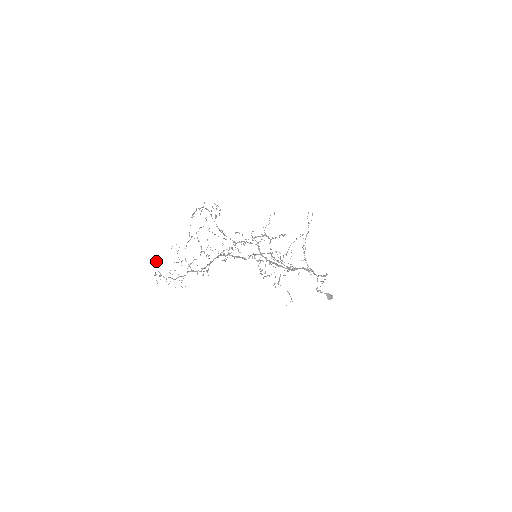
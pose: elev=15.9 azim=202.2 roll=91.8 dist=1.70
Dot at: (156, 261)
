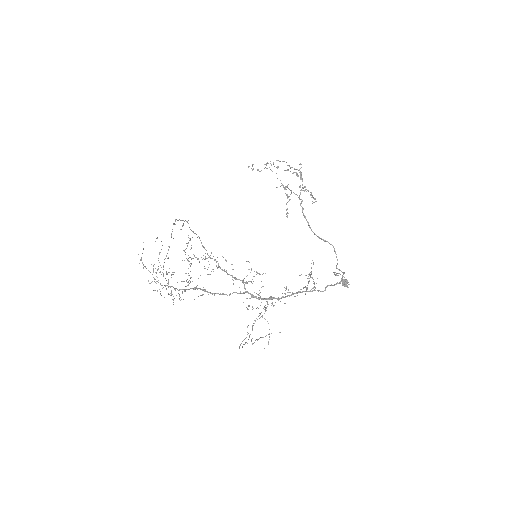
Dot at: (143, 242)
